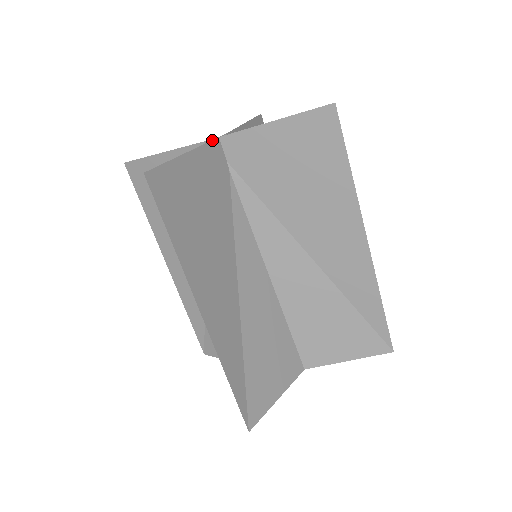
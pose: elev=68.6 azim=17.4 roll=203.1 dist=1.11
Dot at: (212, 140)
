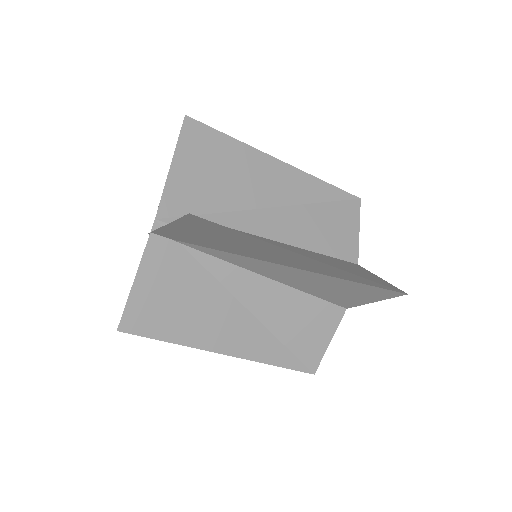
Dot at: (147, 242)
